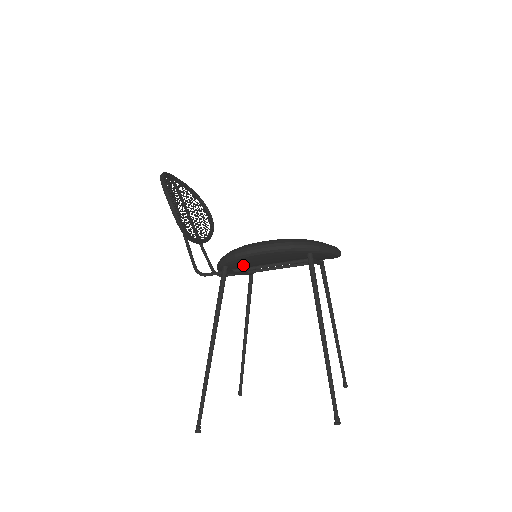
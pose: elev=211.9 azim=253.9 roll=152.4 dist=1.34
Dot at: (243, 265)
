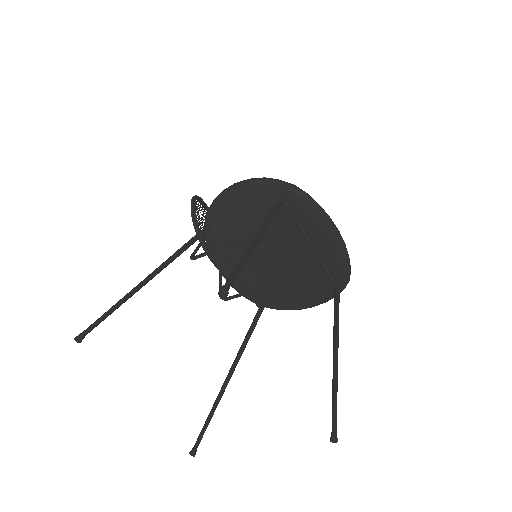
Dot at: (228, 233)
